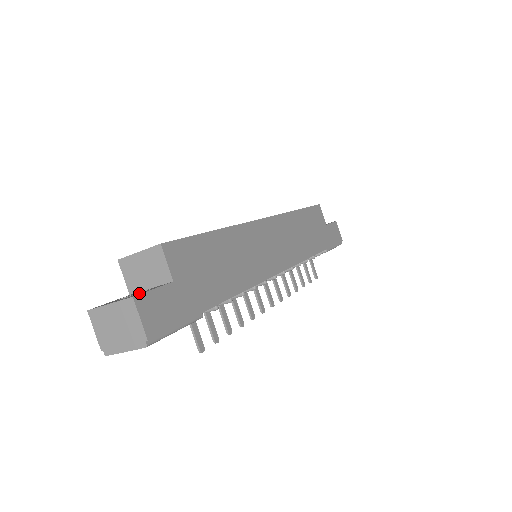
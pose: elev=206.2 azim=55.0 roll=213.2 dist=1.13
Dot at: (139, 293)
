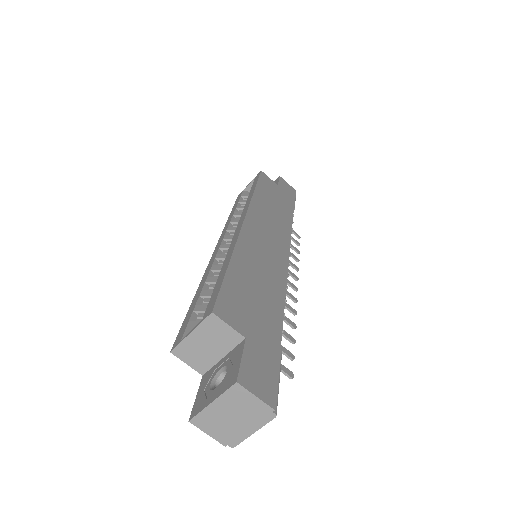
Dot at: (230, 372)
